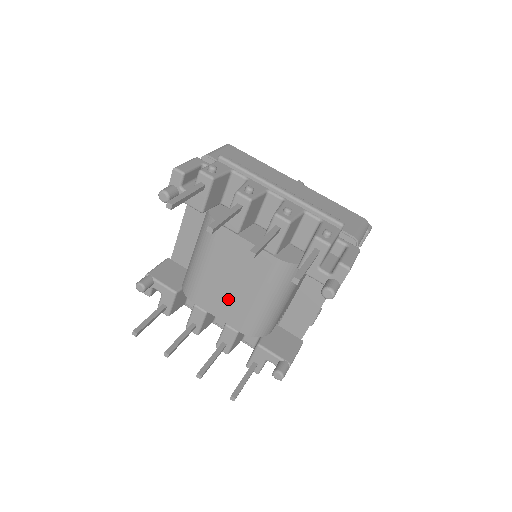
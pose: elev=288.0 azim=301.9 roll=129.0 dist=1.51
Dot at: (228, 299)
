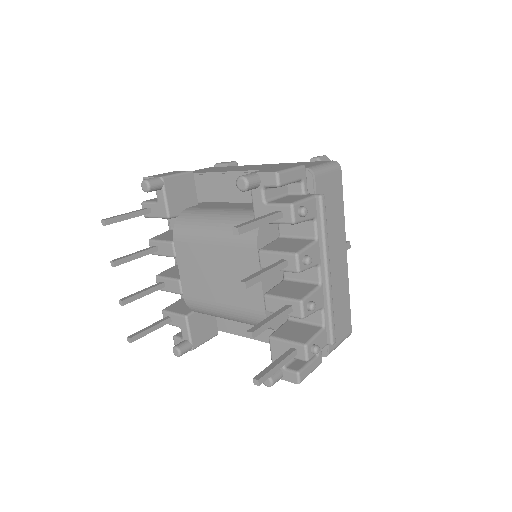
Dot at: (201, 276)
